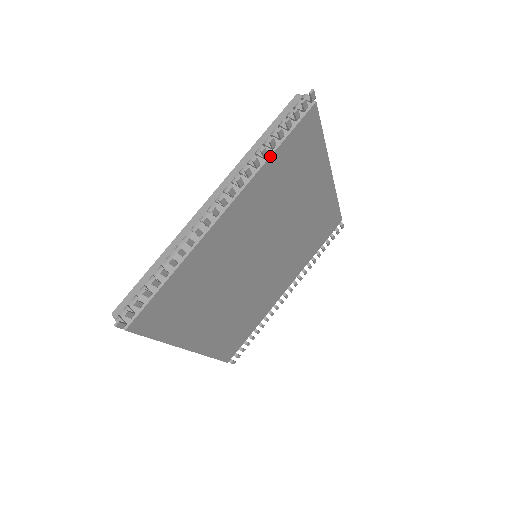
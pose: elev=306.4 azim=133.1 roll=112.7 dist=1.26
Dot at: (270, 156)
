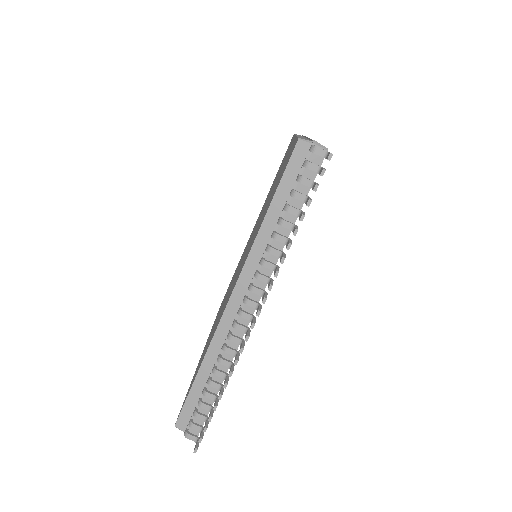
Dot at: (289, 234)
